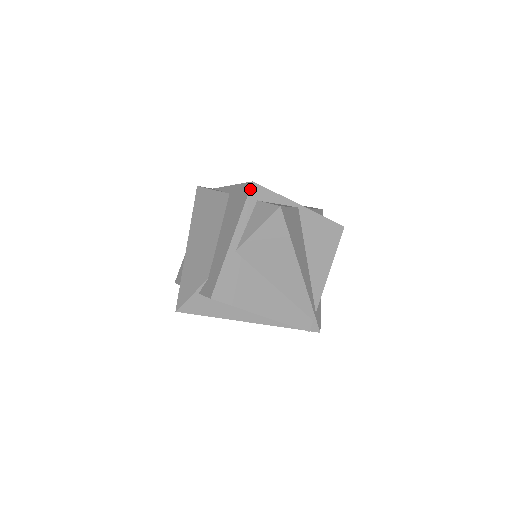
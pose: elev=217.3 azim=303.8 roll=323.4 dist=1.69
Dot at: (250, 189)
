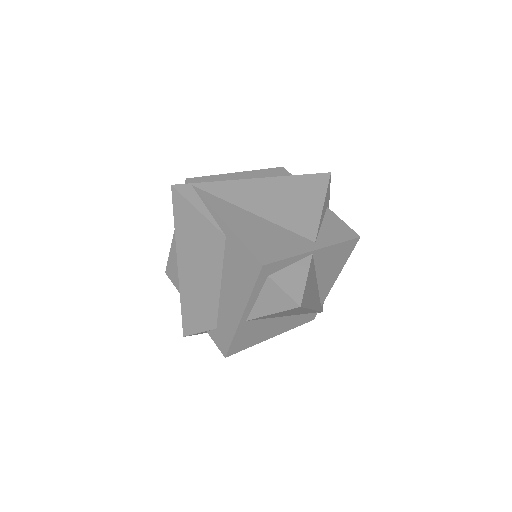
Dot at: (260, 273)
